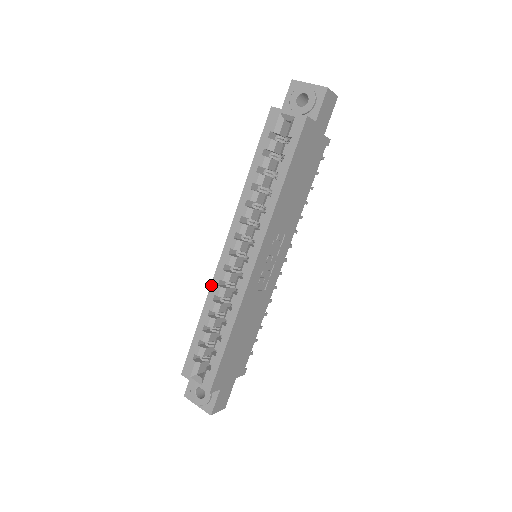
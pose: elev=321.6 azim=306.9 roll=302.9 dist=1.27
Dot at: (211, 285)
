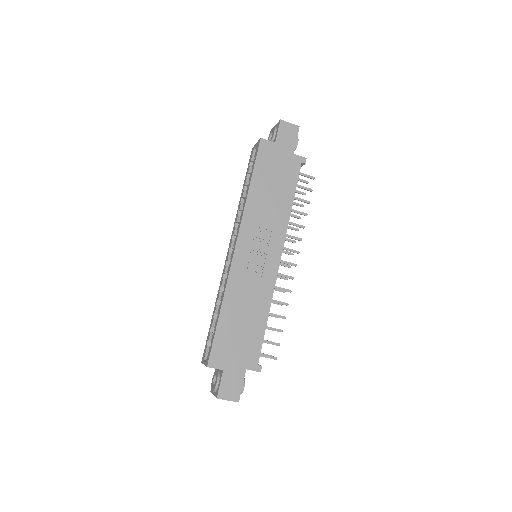
Dot at: (220, 281)
